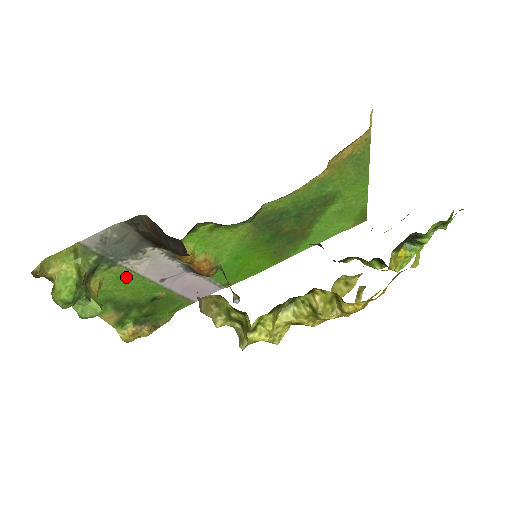
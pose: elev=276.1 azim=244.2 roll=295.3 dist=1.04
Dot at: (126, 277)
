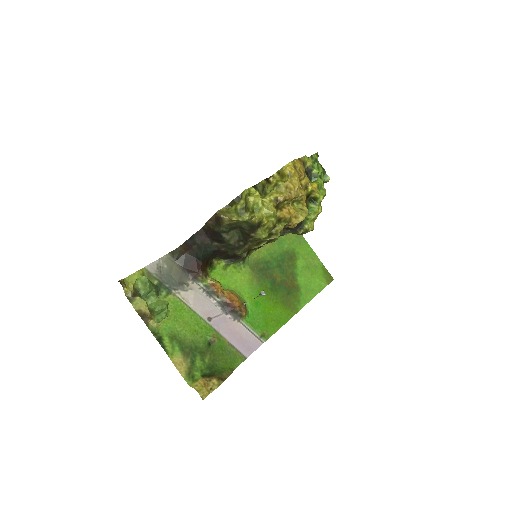
Dot at: (181, 310)
